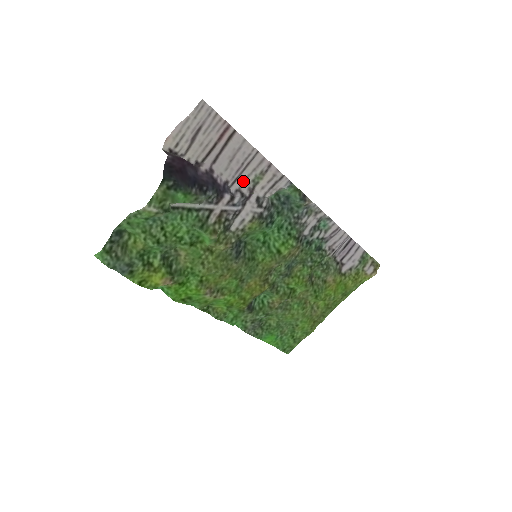
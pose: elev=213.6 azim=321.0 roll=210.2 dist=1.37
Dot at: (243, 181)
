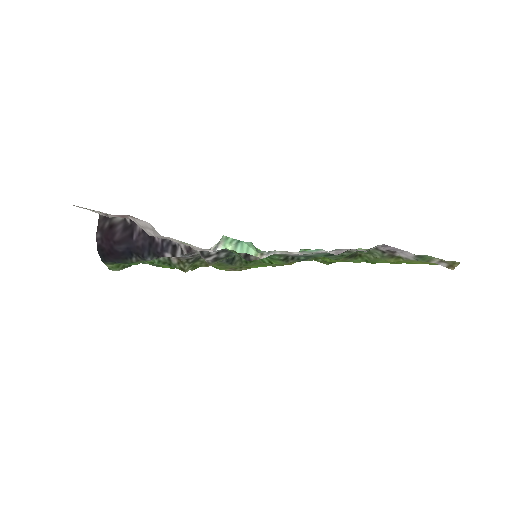
Dot at: occluded
